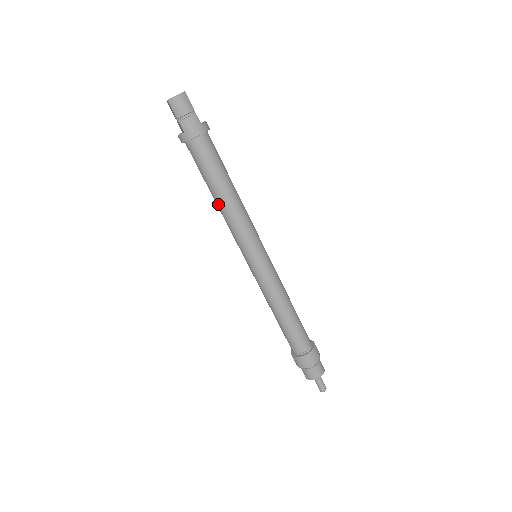
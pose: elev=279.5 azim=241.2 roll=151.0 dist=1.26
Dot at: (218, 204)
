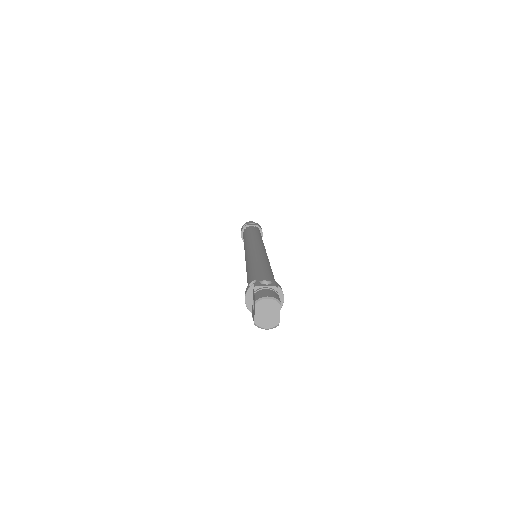
Dot at: occluded
